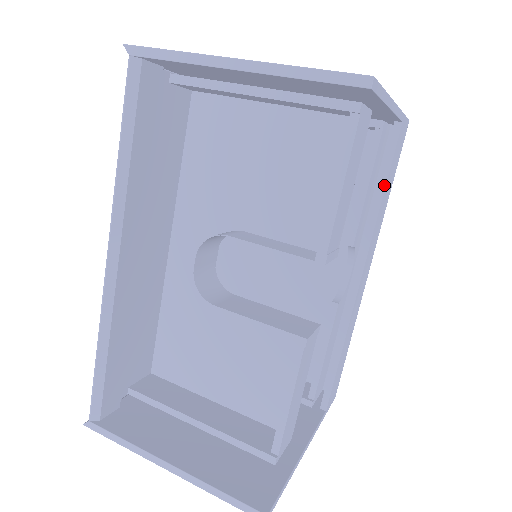
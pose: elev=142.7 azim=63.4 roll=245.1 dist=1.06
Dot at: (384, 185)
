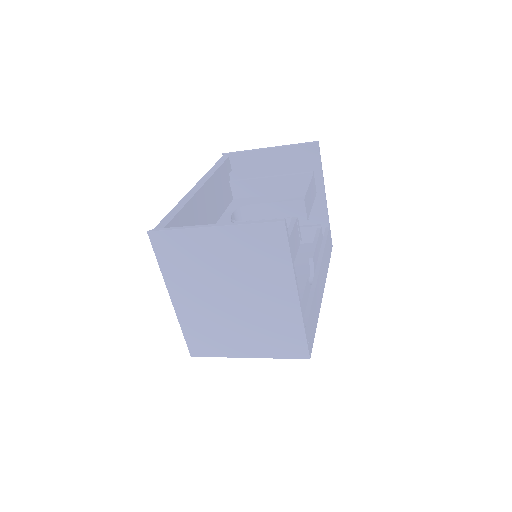
Dot at: (325, 241)
